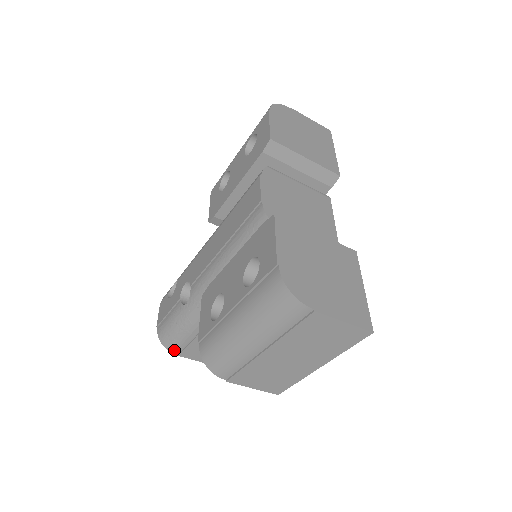
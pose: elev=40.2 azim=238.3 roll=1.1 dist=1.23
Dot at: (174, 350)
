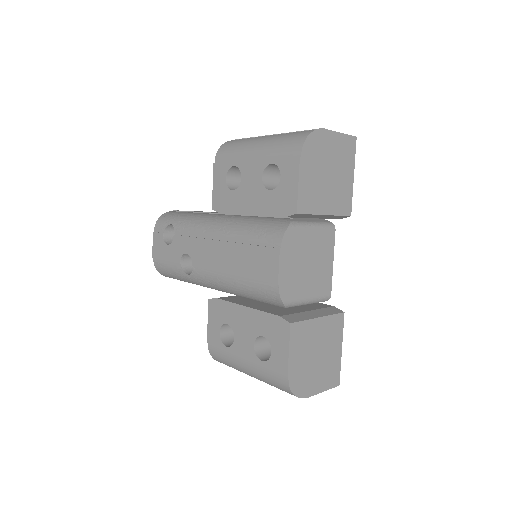
Dot at: occluded
